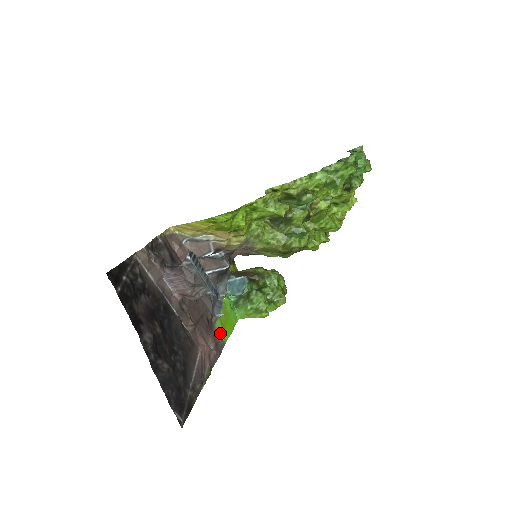
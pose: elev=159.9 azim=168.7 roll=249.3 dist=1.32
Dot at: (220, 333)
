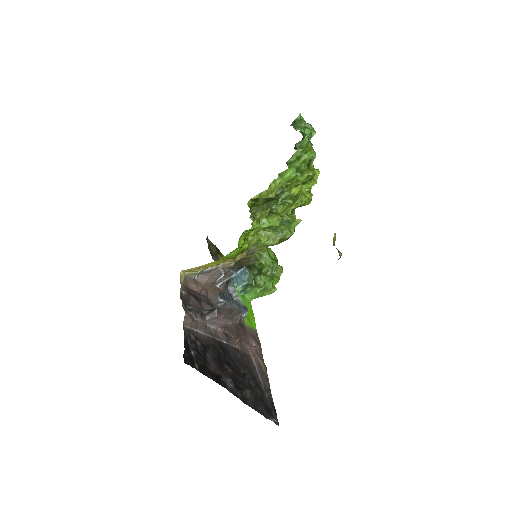
Dot at: (250, 326)
